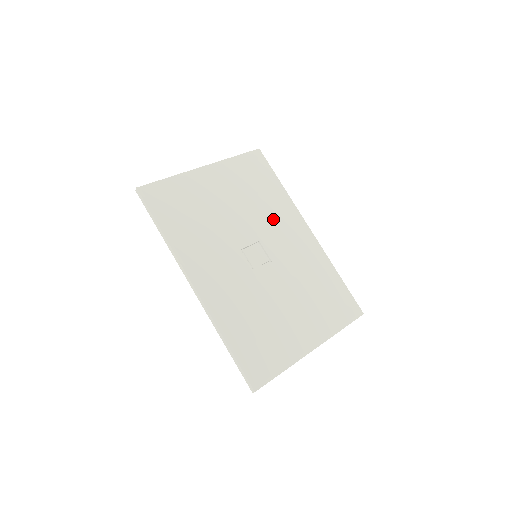
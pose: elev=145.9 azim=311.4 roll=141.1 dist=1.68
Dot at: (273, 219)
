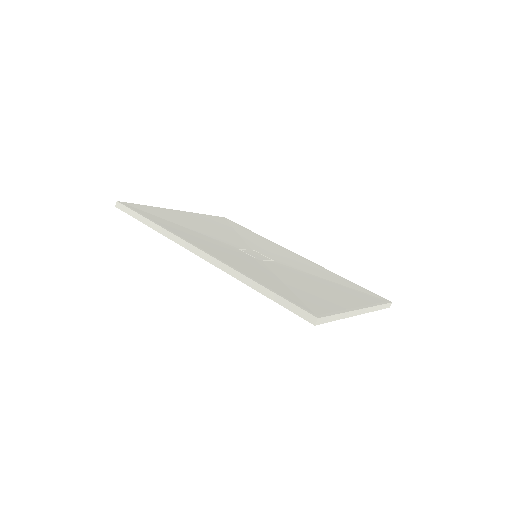
Dot at: (259, 244)
